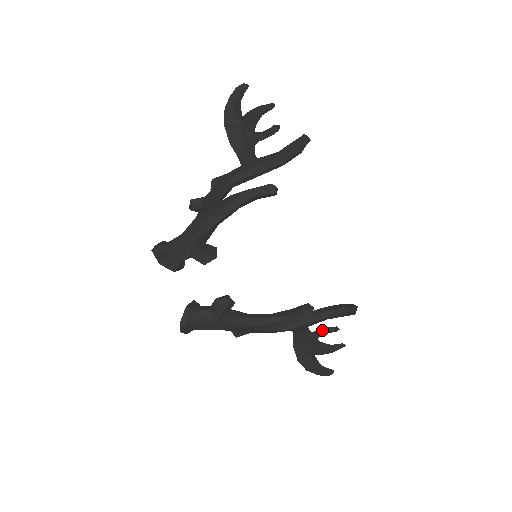
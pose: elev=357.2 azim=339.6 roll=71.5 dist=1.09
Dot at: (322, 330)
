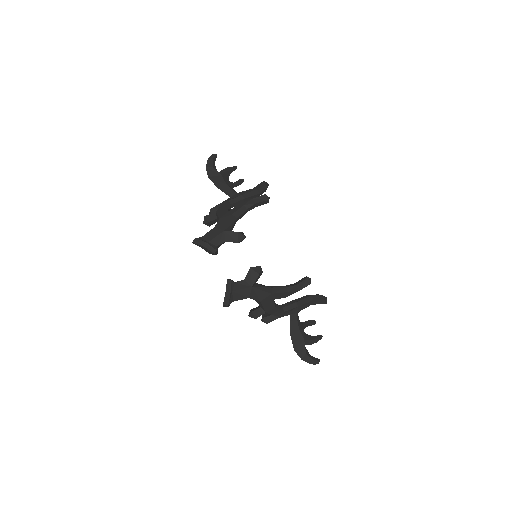
Dot at: (306, 322)
